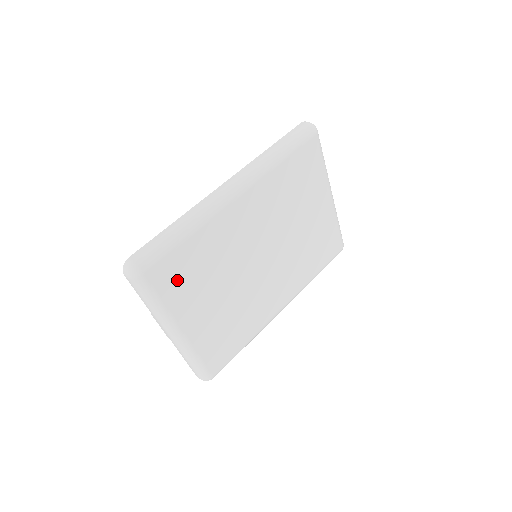
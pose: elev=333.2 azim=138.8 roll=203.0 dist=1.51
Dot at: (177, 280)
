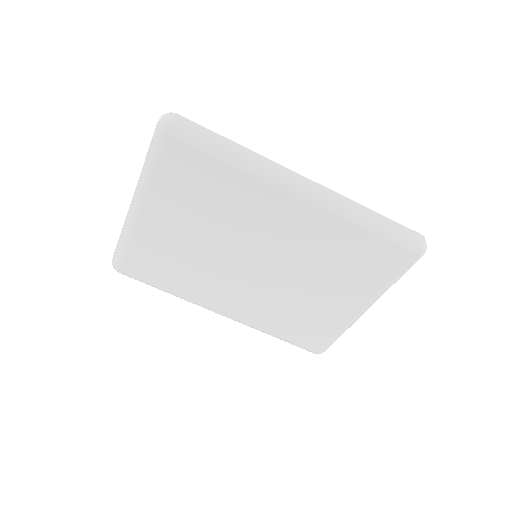
Dot at: (182, 177)
